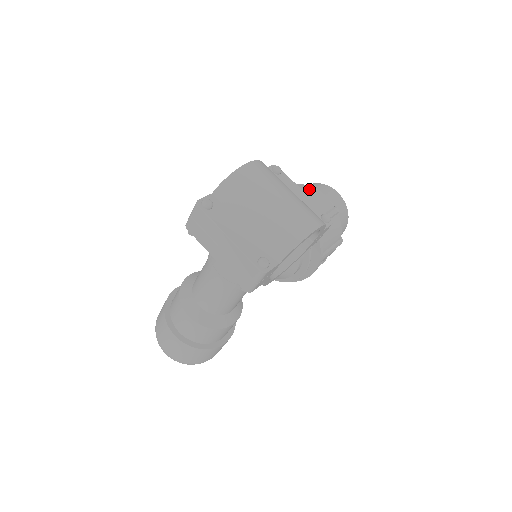
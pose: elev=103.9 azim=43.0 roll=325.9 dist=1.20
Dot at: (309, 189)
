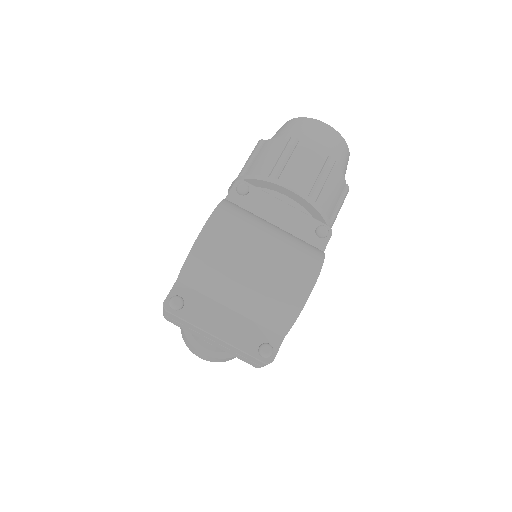
Dot at: (291, 148)
